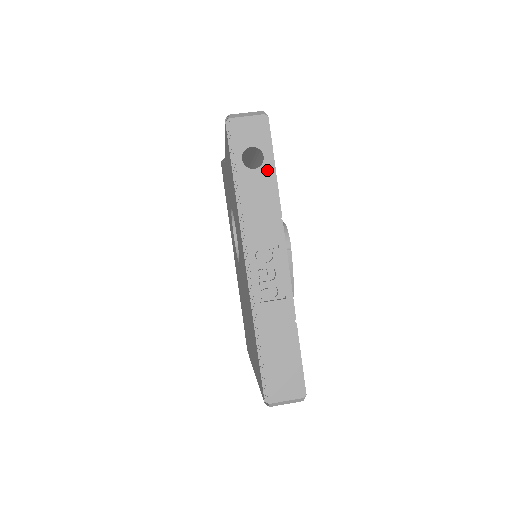
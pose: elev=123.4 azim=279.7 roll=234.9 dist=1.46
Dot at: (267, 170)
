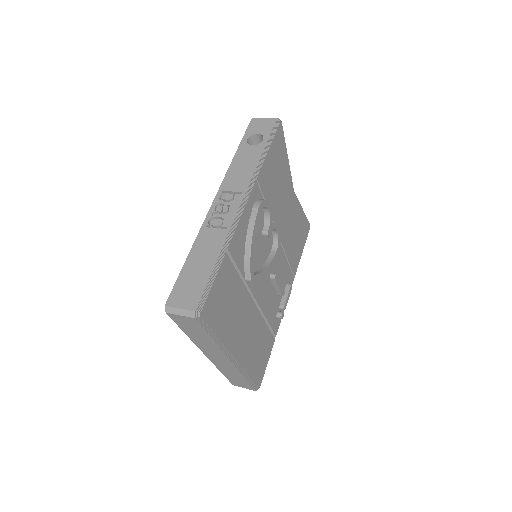
Dot at: (261, 147)
